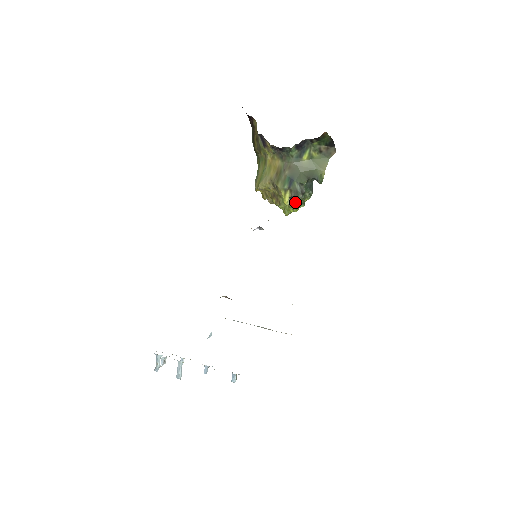
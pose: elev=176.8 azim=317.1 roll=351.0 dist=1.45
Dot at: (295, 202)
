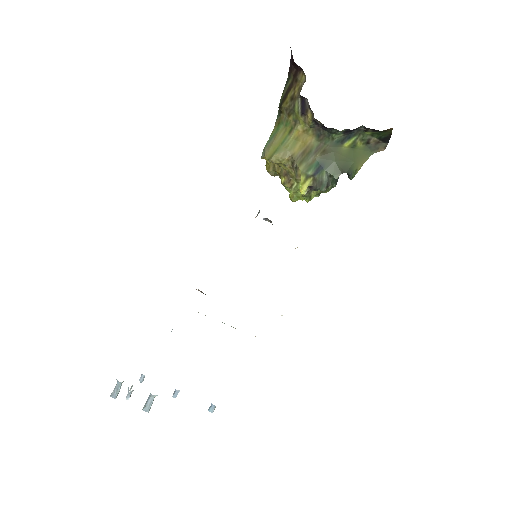
Dot at: (312, 192)
